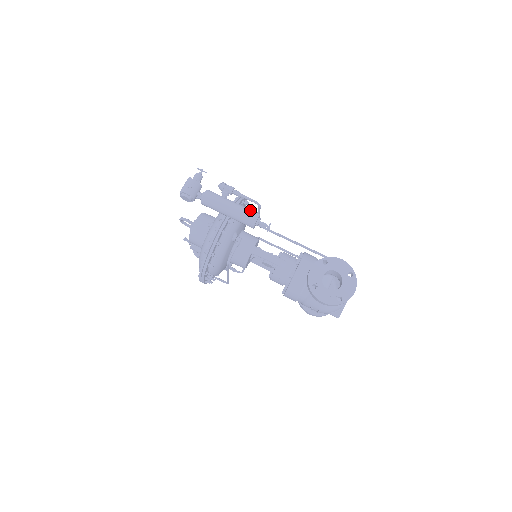
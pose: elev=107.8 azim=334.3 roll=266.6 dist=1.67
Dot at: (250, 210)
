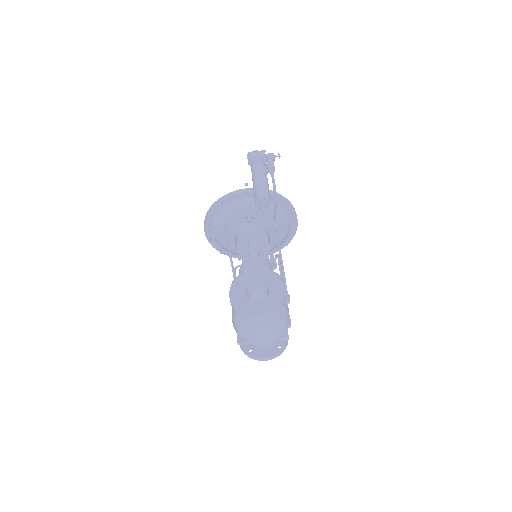
Dot at: (268, 191)
